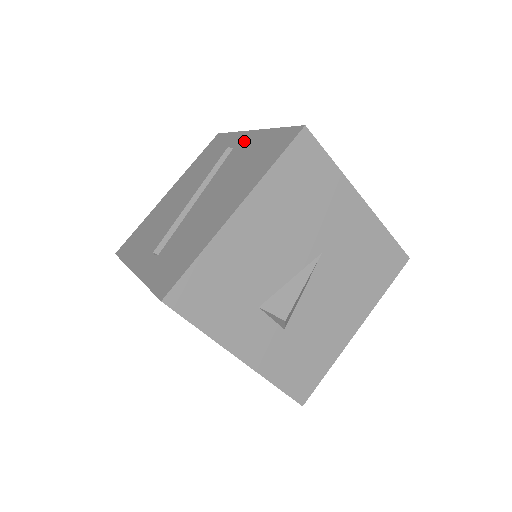
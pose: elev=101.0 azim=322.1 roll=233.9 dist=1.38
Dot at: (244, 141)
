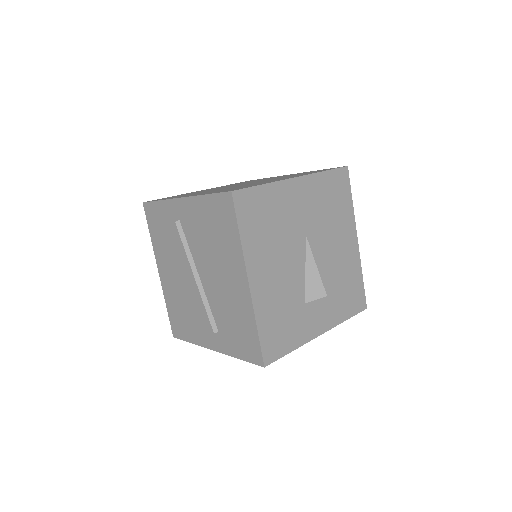
Dot at: (183, 211)
